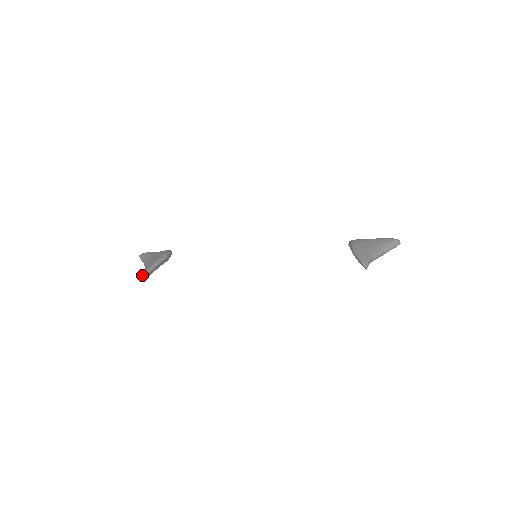
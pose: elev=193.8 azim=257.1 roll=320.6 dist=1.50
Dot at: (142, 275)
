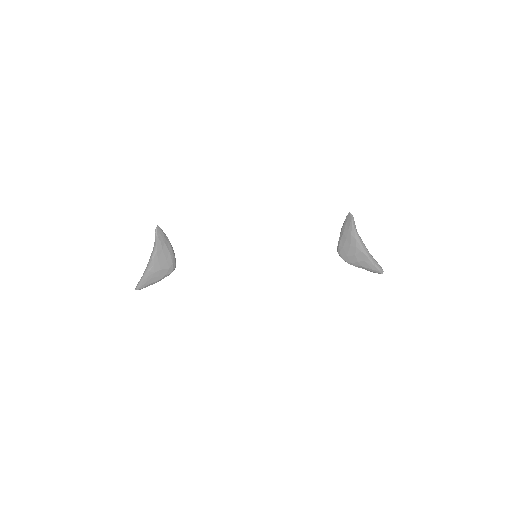
Dot at: (157, 226)
